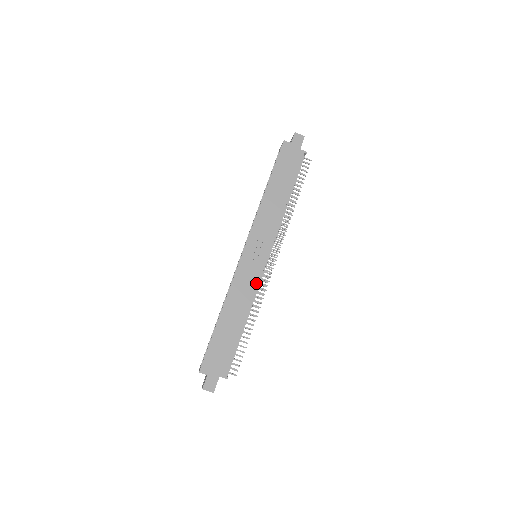
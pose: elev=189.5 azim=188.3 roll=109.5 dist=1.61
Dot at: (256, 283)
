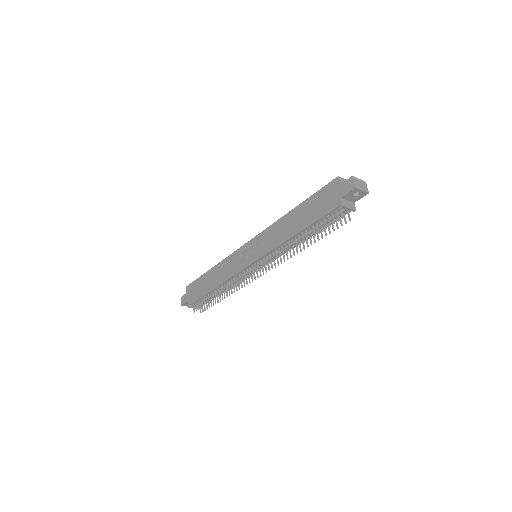
Dot at: (235, 273)
